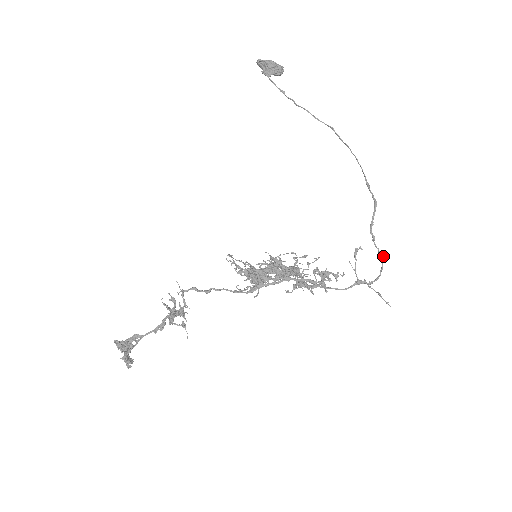
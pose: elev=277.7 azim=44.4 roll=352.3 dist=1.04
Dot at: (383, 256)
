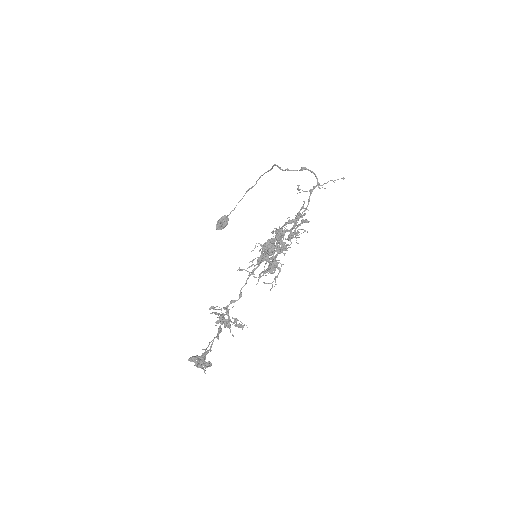
Dot at: (303, 168)
